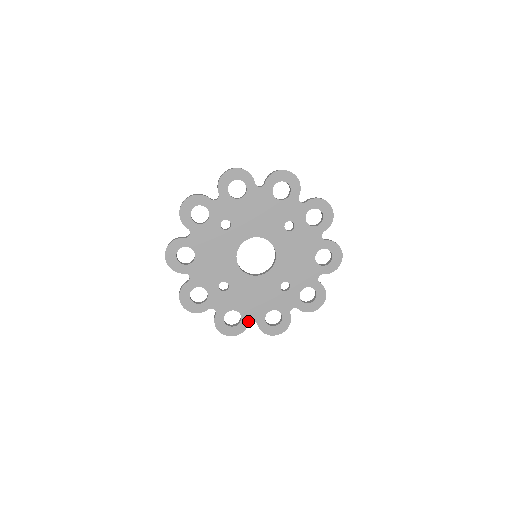
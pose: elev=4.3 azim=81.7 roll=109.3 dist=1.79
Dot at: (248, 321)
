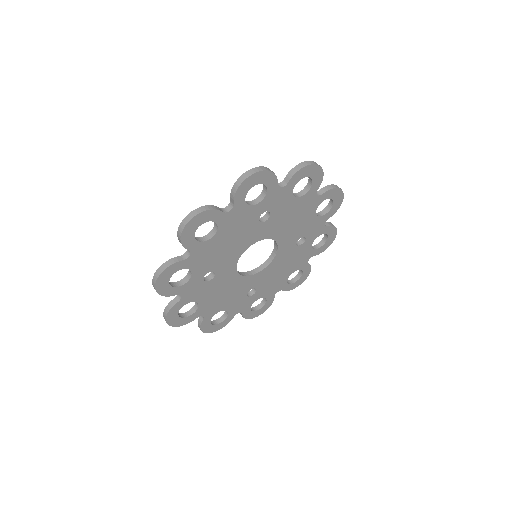
Dot at: (198, 315)
